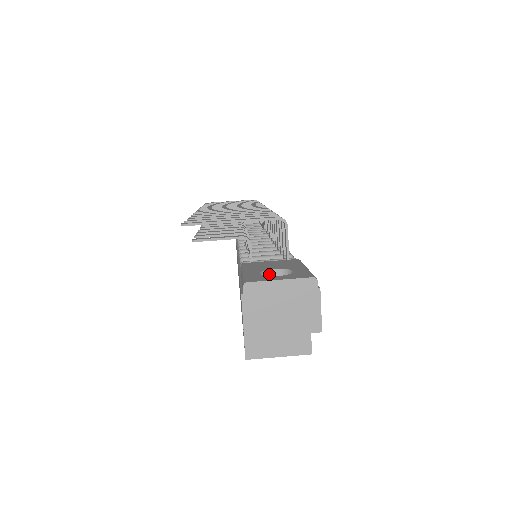
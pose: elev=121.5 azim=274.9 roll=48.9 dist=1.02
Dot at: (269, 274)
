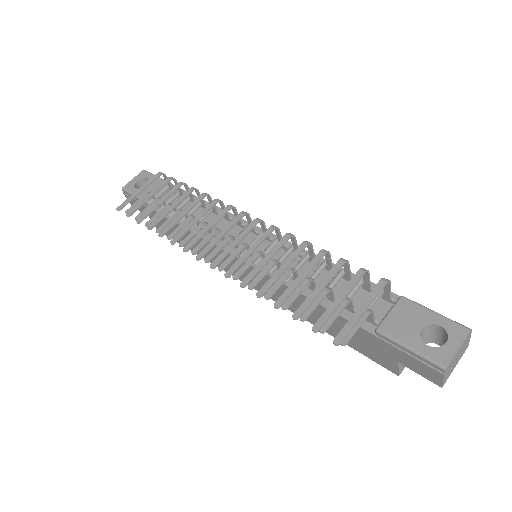
Dot at: (420, 335)
